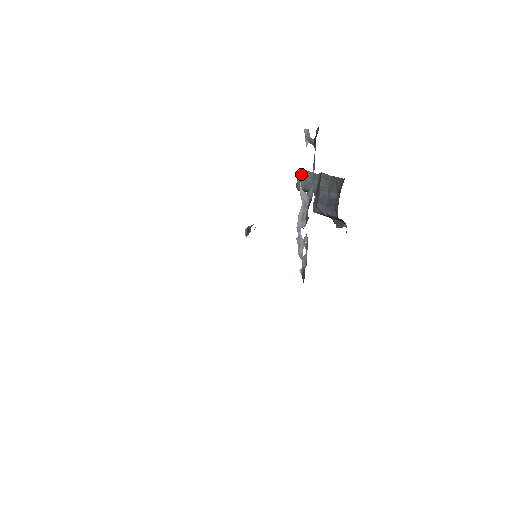
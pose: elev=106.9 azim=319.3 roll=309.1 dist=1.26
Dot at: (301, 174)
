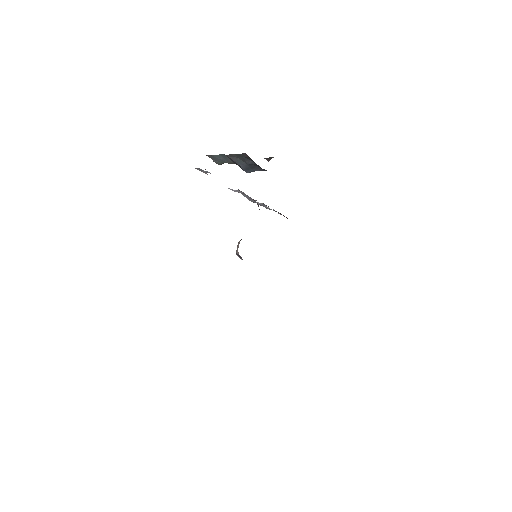
Dot at: (212, 158)
